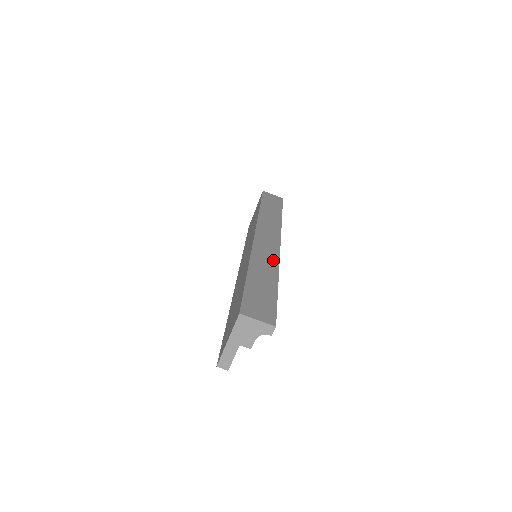
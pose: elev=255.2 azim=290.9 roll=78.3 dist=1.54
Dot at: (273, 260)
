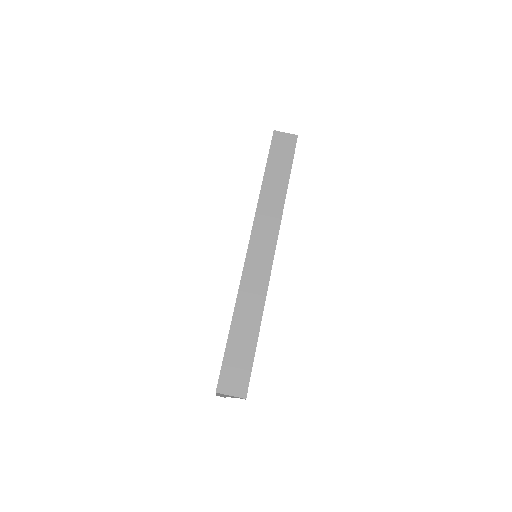
Dot at: (261, 290)
